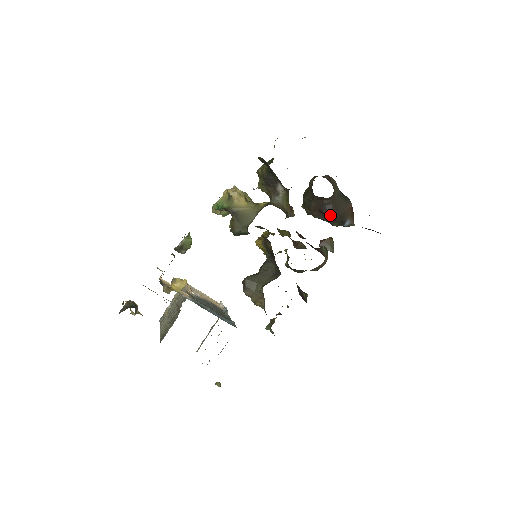
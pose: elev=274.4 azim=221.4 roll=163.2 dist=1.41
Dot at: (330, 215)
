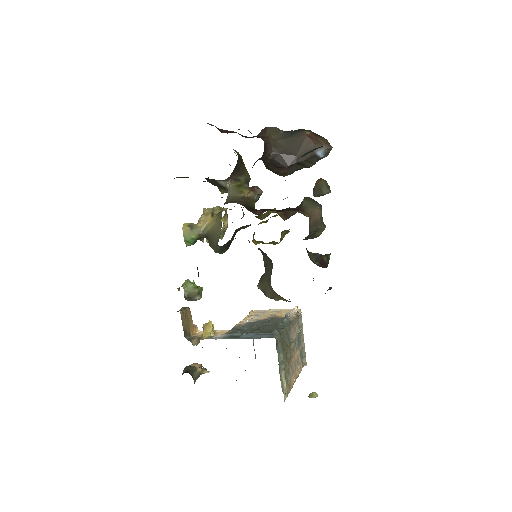
Dot at: (287, 165)
